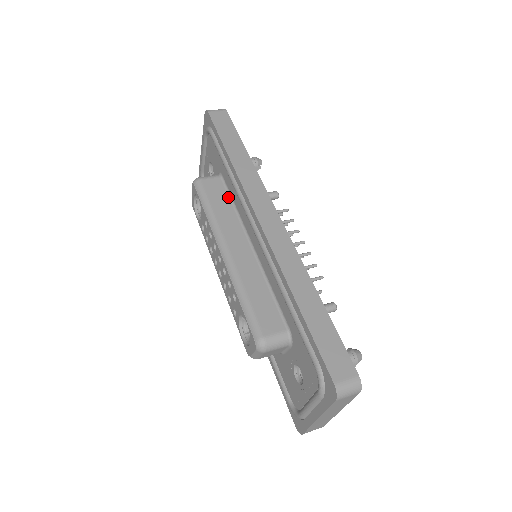
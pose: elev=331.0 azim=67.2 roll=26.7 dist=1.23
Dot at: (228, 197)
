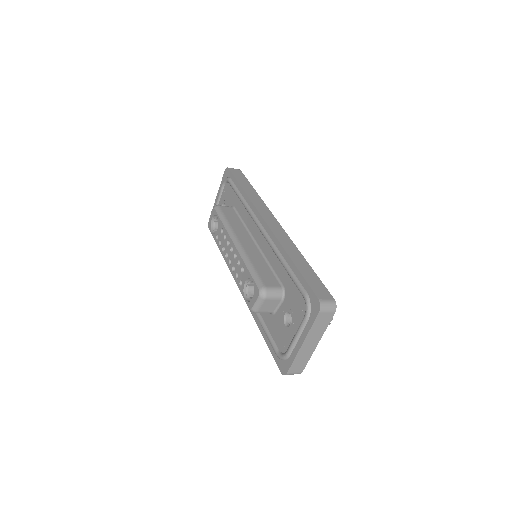
Dot at: (238, 218)
